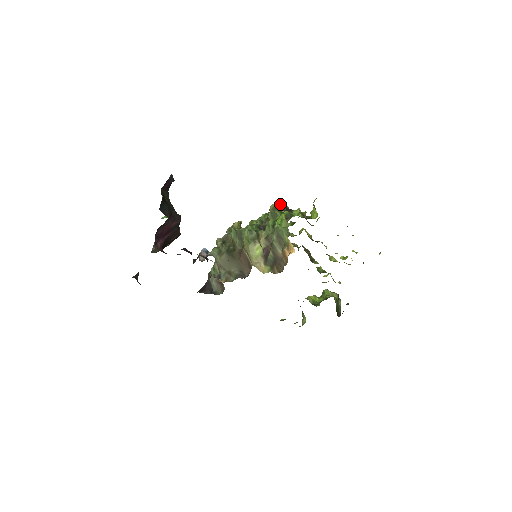
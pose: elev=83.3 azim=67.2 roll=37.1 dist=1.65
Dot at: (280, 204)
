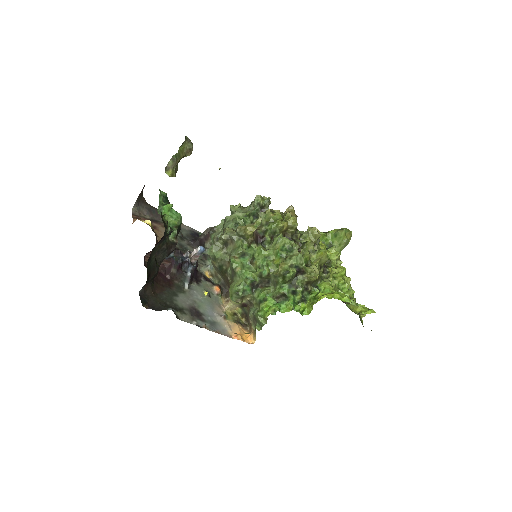
Dot at: (289, 277)
